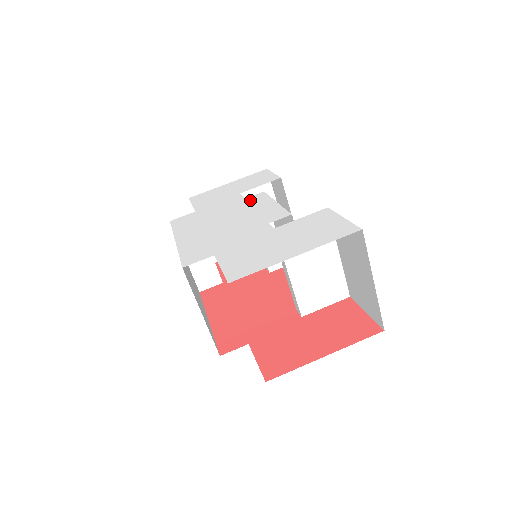
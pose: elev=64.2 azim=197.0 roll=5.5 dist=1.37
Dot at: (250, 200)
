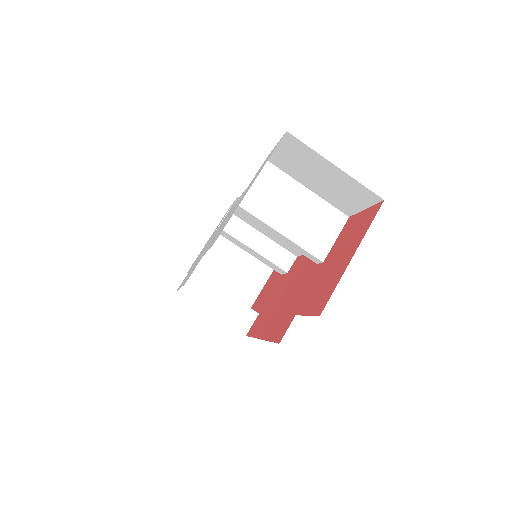
Dot at: occluded
